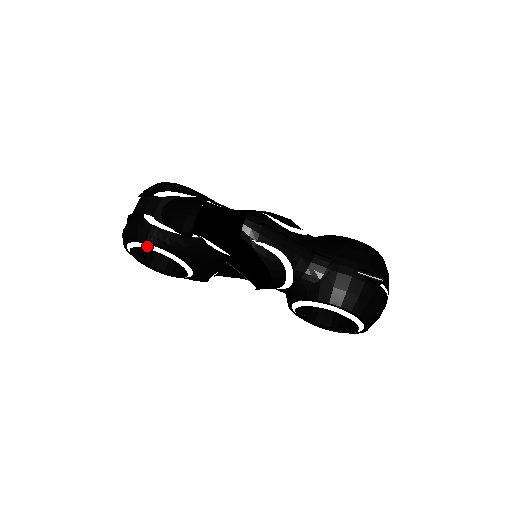
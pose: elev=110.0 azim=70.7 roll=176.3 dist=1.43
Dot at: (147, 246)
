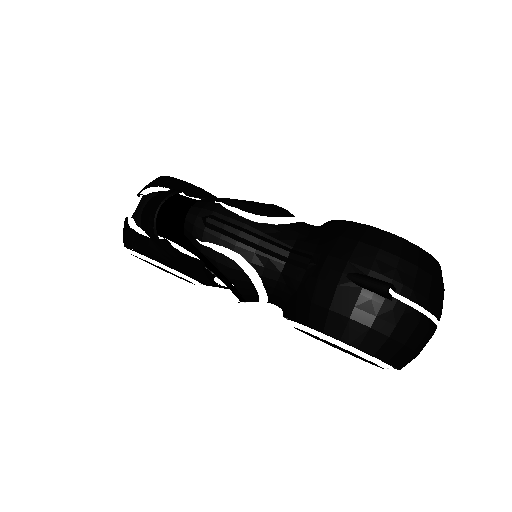
Dot at: (134, 253)
